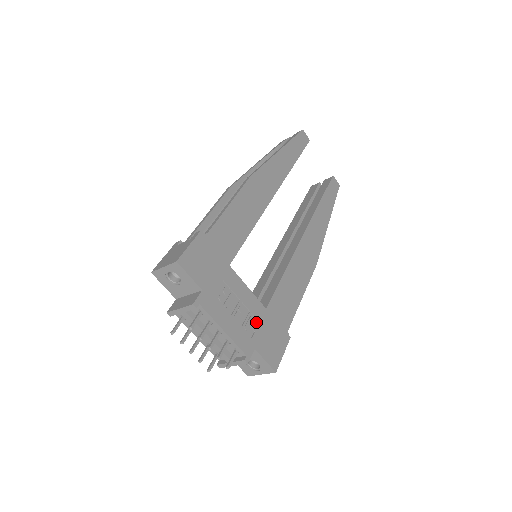
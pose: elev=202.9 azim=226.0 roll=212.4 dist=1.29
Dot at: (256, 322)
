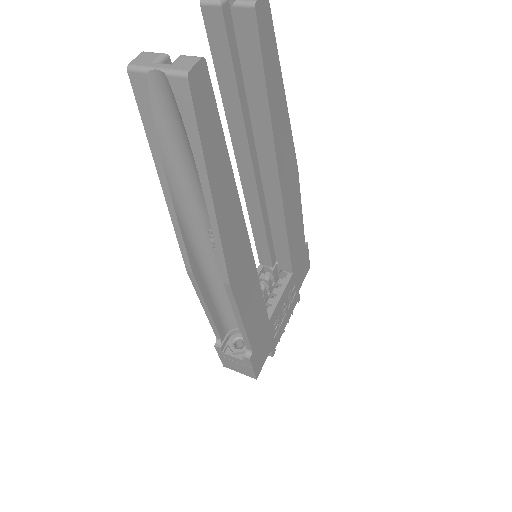
Dot at: (292, 286)
